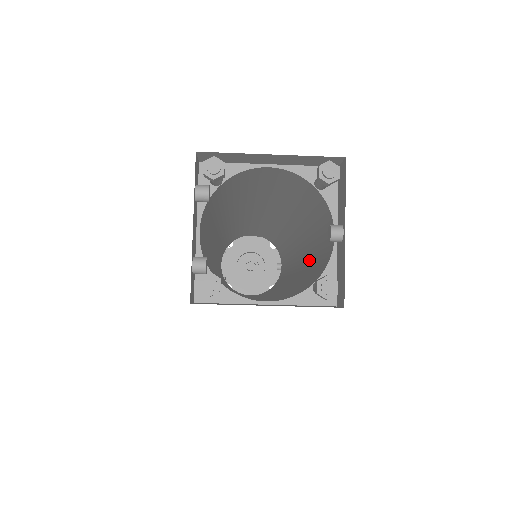
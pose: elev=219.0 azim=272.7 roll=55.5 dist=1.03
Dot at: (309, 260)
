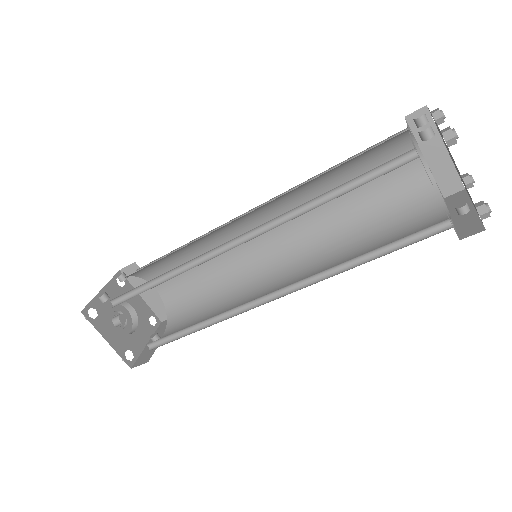
Dot at: occluded
